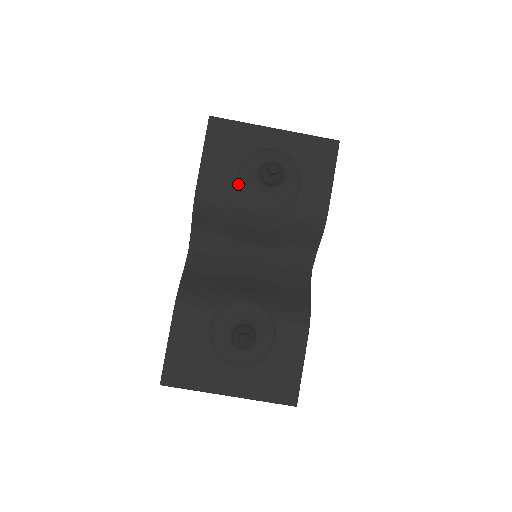
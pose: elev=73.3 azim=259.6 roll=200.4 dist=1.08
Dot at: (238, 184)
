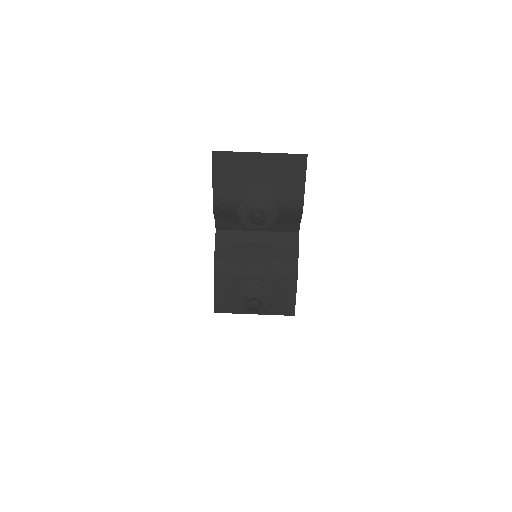
Dot at: (238, 217)
